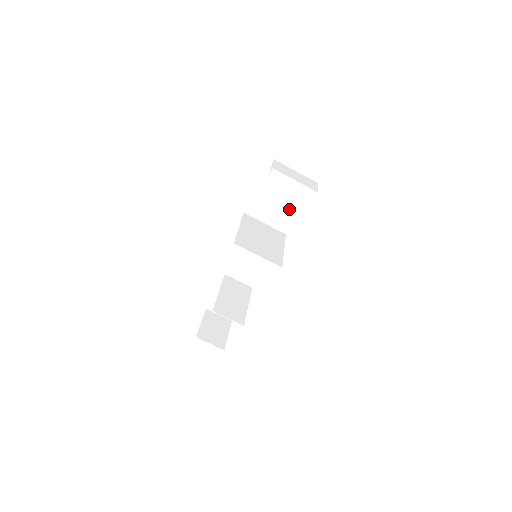
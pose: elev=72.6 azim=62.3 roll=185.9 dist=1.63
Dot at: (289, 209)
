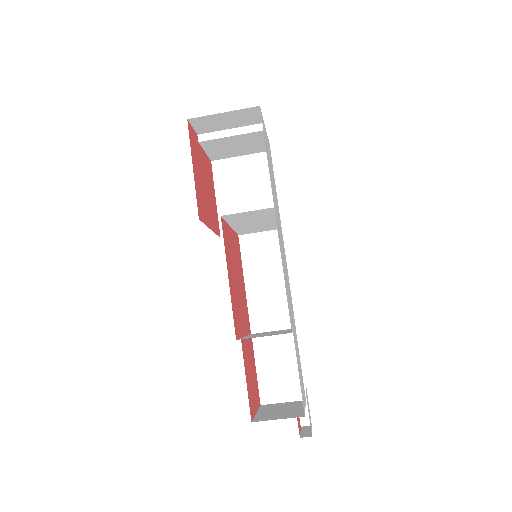
Dot at: (263, 198)
